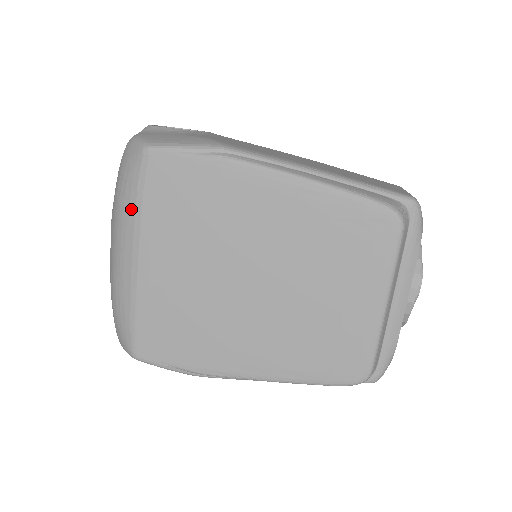
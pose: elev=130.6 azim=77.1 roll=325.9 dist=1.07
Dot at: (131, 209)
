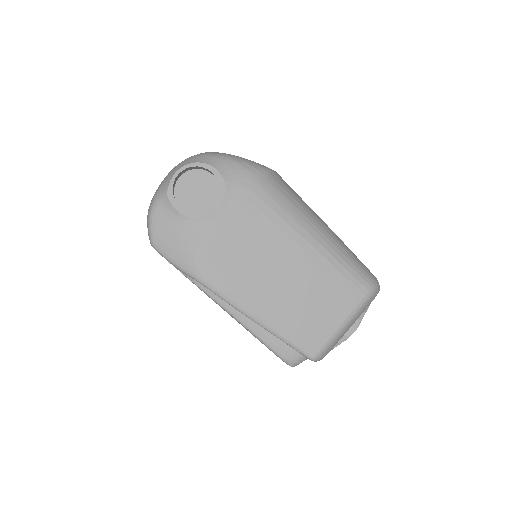
Dot at: occluded
